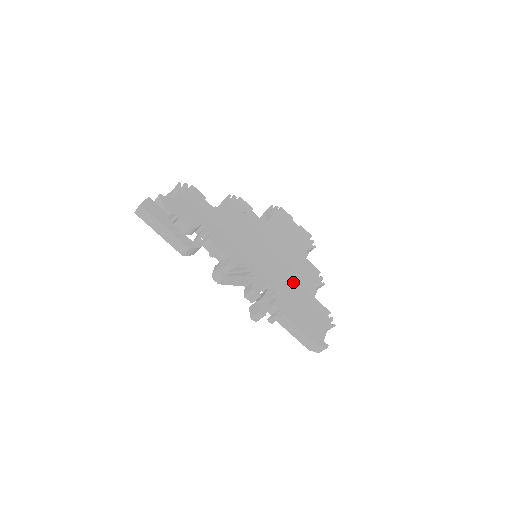
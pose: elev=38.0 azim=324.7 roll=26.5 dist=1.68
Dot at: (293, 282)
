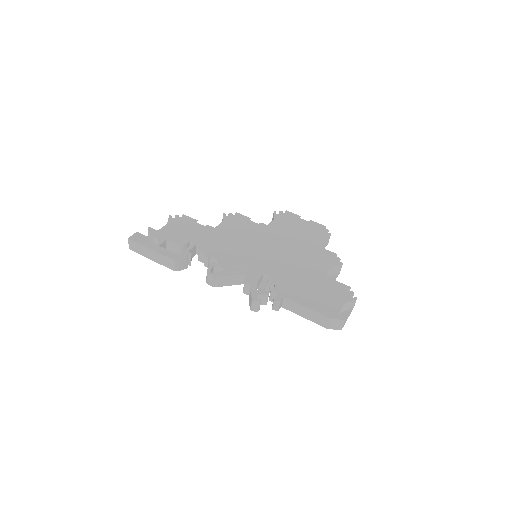
Dot at: (298, 268)
